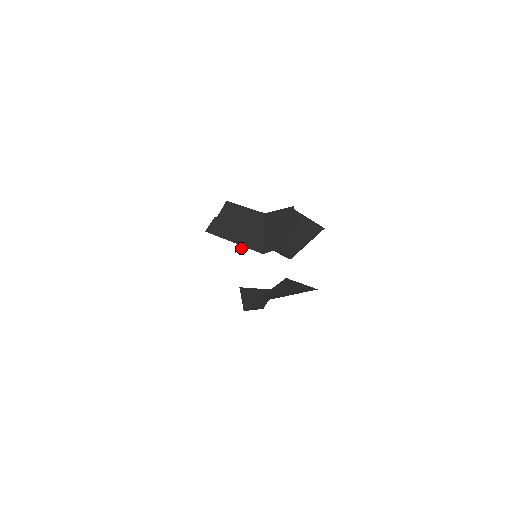
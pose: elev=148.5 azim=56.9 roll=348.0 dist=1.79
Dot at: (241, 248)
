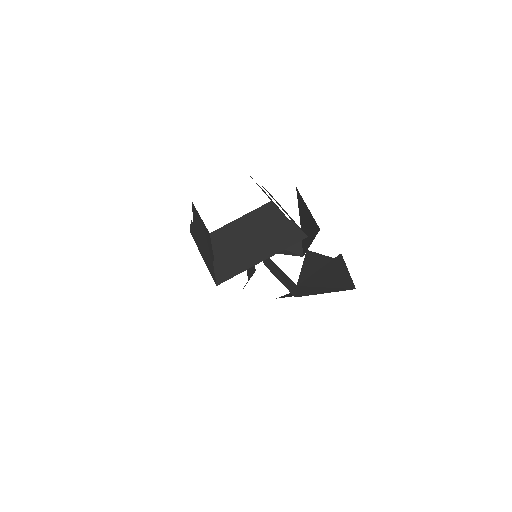
Dot at: occluded
